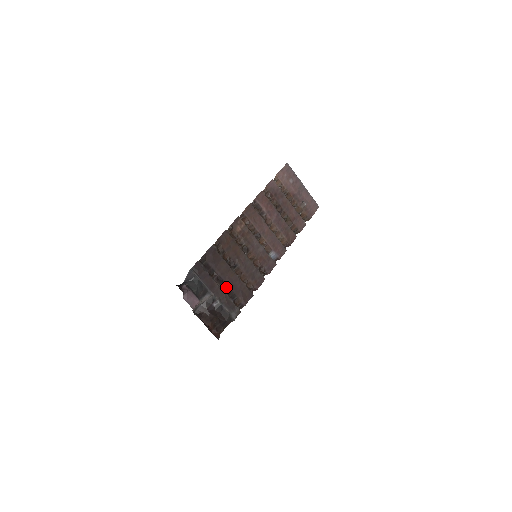
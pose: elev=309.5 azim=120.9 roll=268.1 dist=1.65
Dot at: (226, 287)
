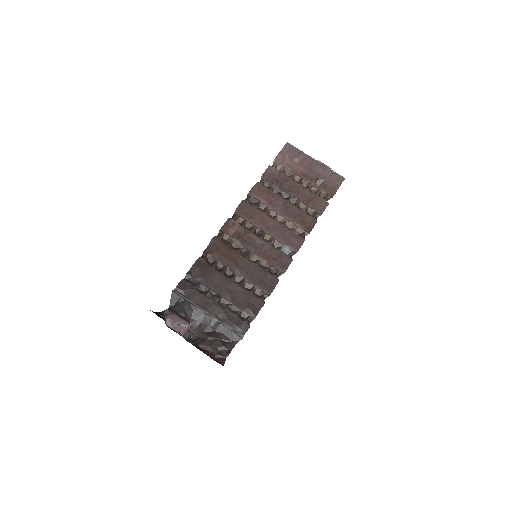
Dot at: (225, 301)
